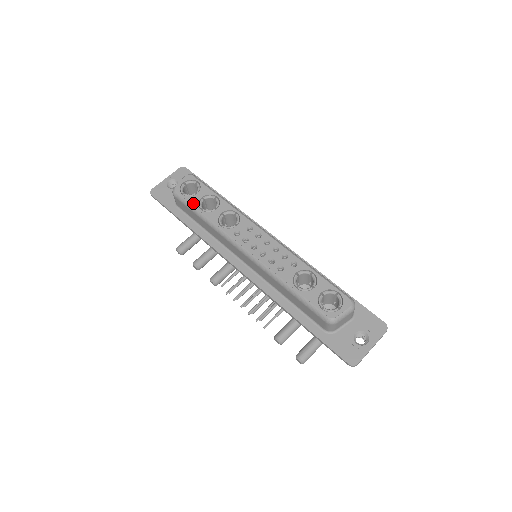
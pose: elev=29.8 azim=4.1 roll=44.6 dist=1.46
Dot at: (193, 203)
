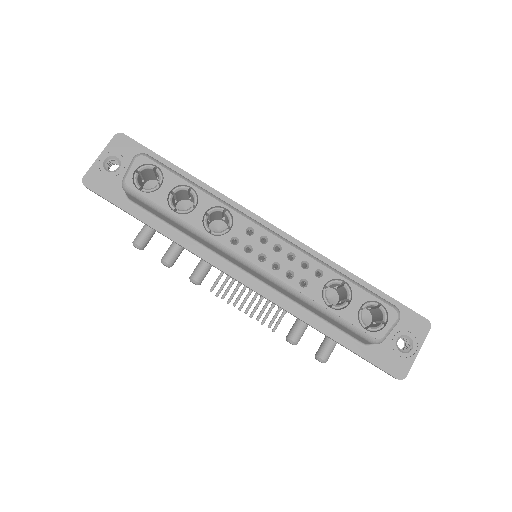
Dot at: (160, 203)
